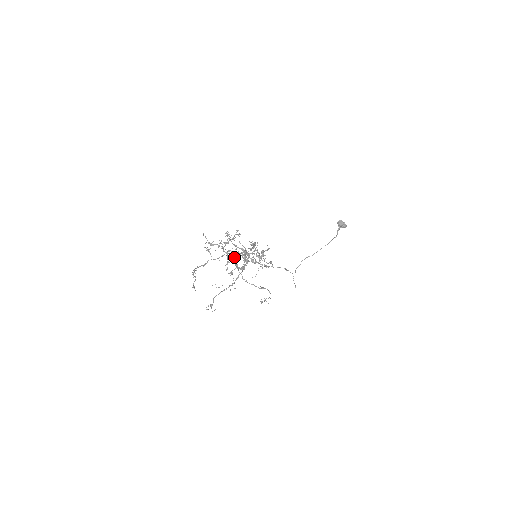
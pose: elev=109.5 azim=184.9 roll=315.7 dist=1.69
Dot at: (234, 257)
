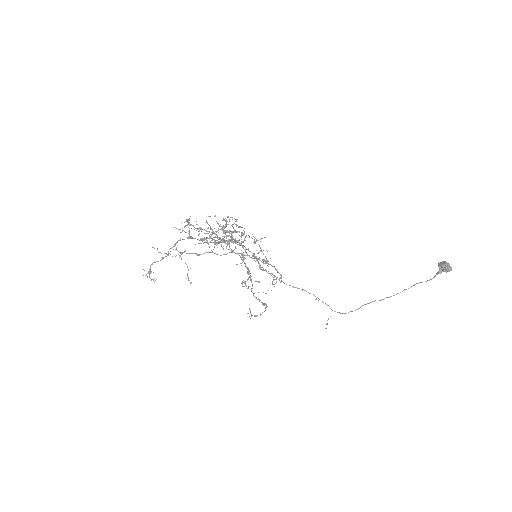
Dot at: (214, 241)
